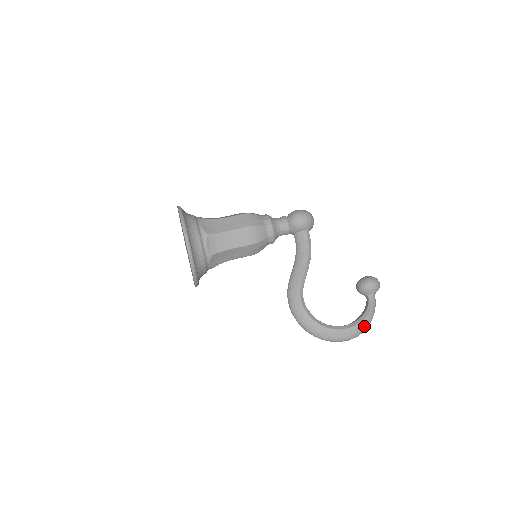
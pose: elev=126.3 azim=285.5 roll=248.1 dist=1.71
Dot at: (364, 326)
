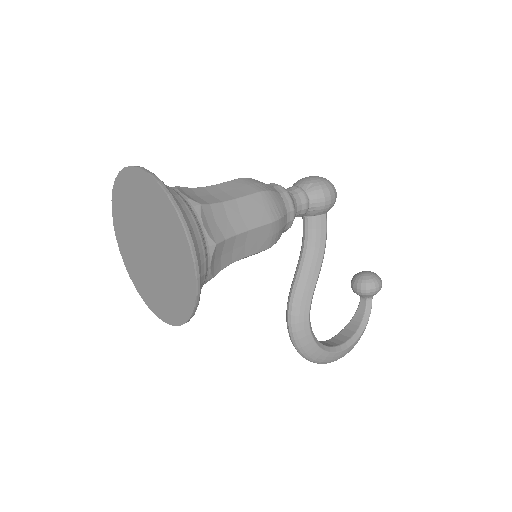
Dot at: occluded
